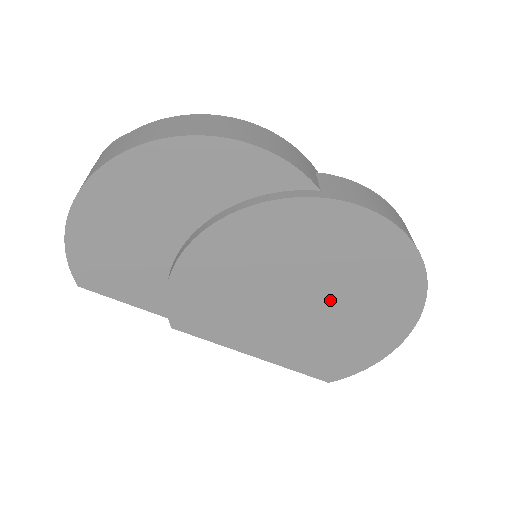
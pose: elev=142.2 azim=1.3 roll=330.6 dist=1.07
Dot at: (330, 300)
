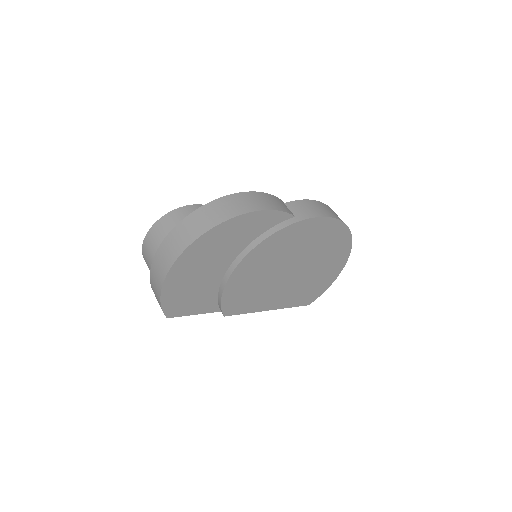
Dot at: (306, 265)
